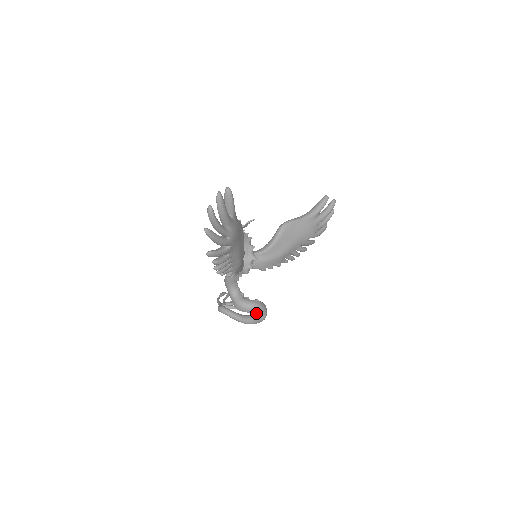
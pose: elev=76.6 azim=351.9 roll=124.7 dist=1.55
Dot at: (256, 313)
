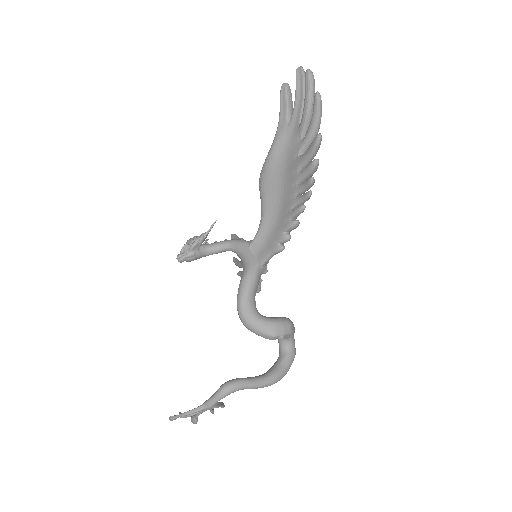
Dot at: (283, 351)
